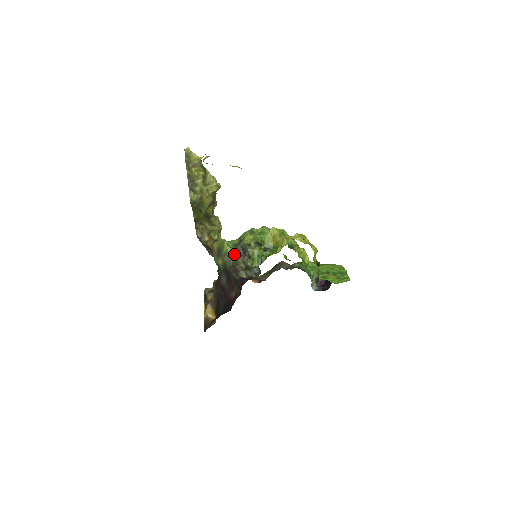
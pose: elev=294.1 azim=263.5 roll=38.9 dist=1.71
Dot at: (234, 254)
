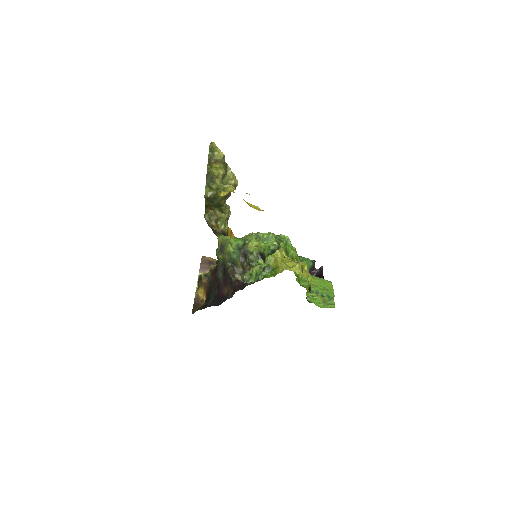
Dot at: (235, 255)
